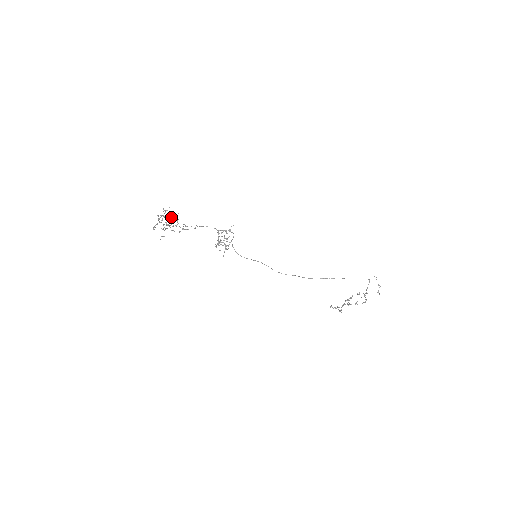
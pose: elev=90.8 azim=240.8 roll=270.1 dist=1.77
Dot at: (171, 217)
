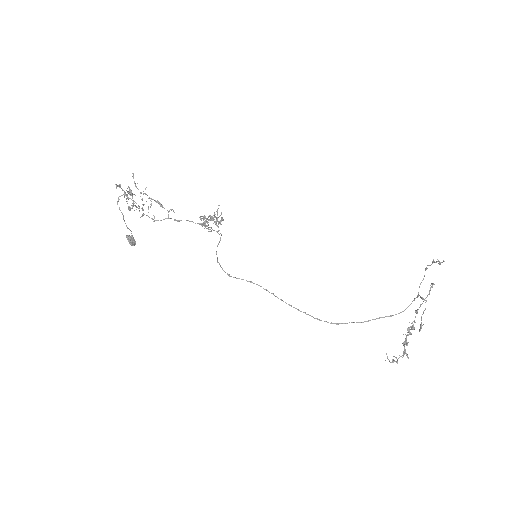
Dot at: (127, 235)
